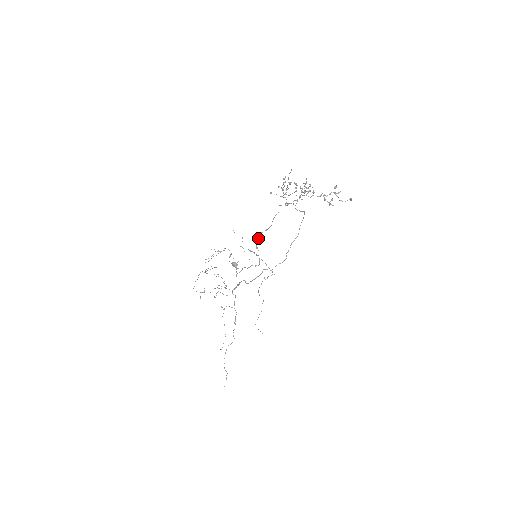
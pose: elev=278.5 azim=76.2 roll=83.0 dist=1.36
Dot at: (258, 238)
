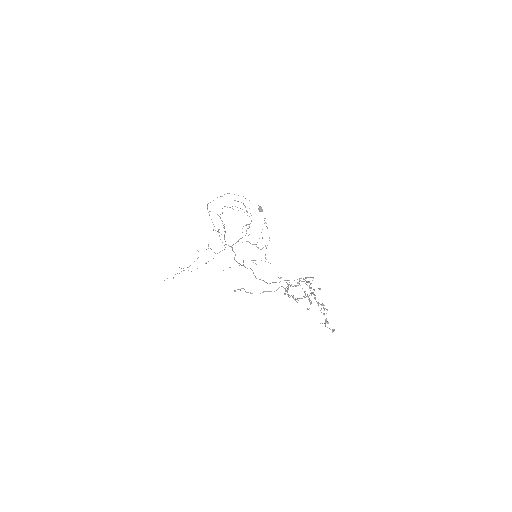
Dot at: (240, 290)
